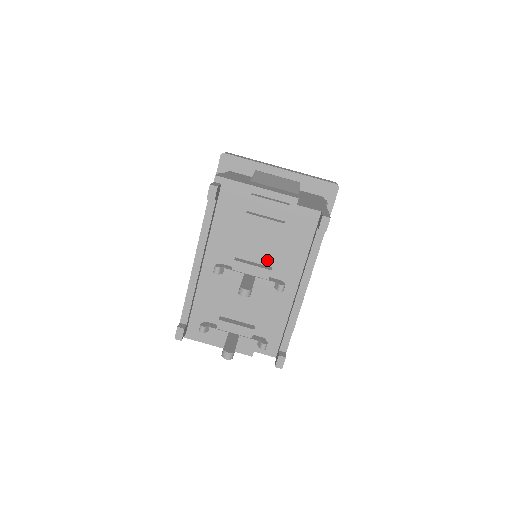
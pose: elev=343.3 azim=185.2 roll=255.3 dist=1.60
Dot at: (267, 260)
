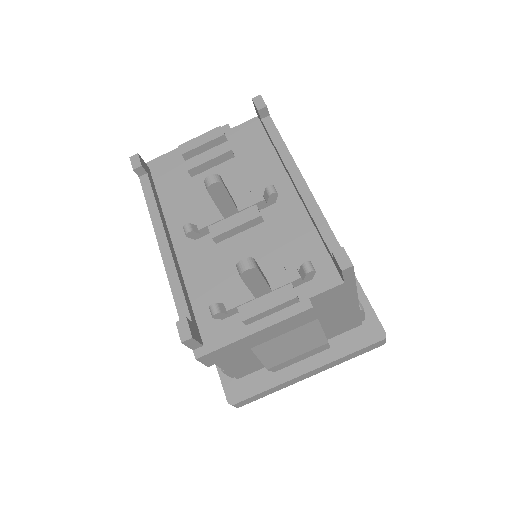
Dot at: occluded
